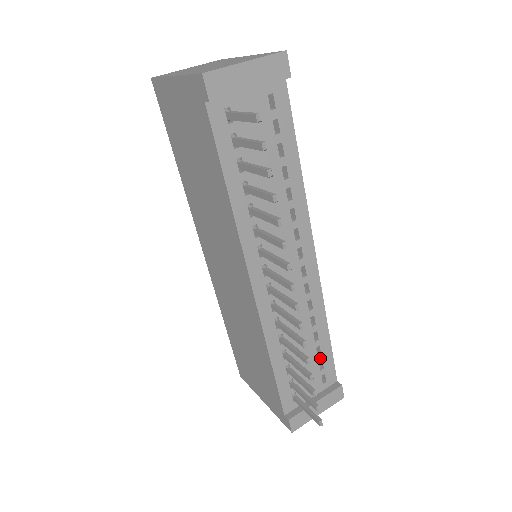
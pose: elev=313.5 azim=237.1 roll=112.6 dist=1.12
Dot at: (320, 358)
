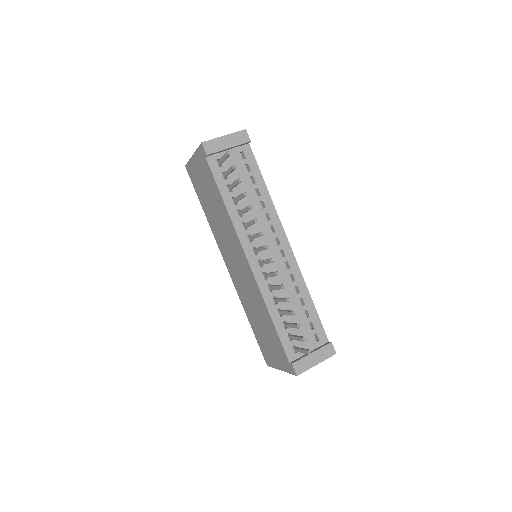
Dot at: (309, 320)
